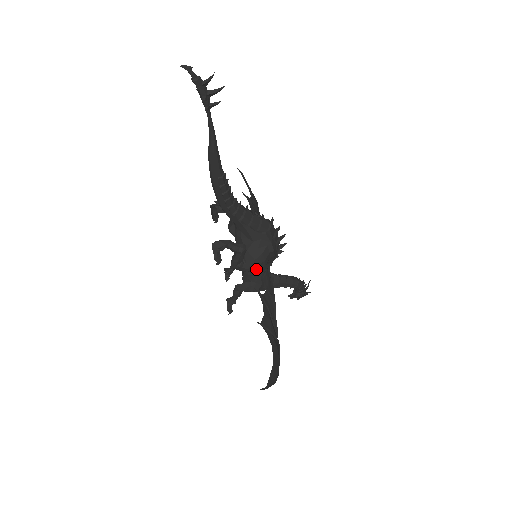
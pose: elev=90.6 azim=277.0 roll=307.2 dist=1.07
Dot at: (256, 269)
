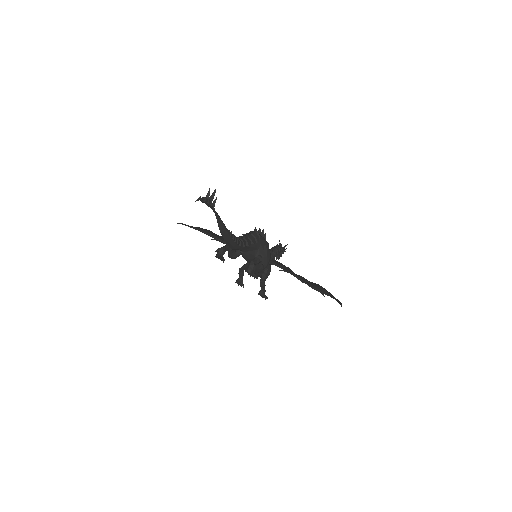
Dot at: (269, 261)
